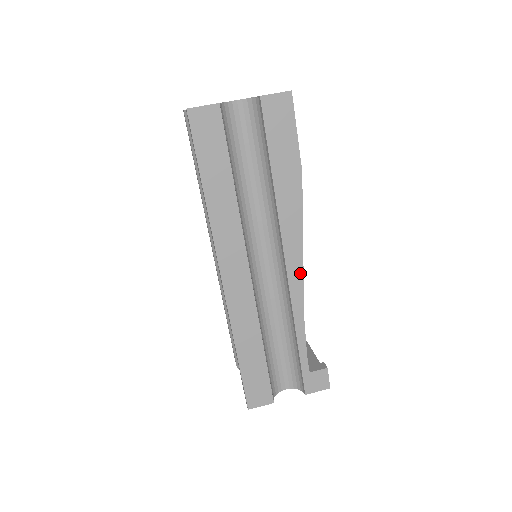
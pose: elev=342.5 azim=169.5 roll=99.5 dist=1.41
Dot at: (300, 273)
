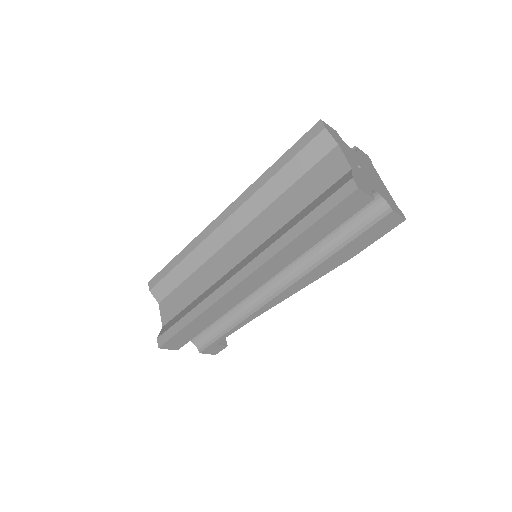
Dot at: (281, 300)
